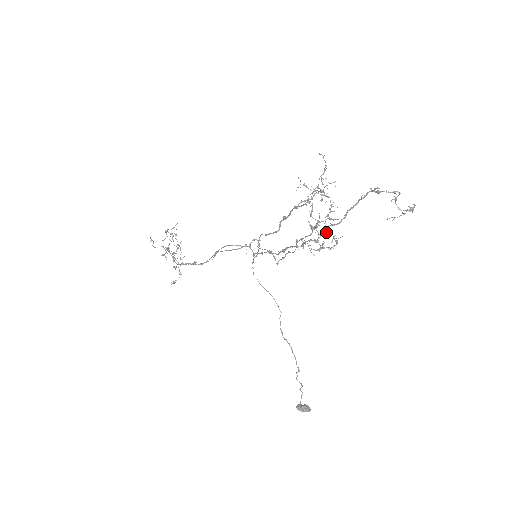
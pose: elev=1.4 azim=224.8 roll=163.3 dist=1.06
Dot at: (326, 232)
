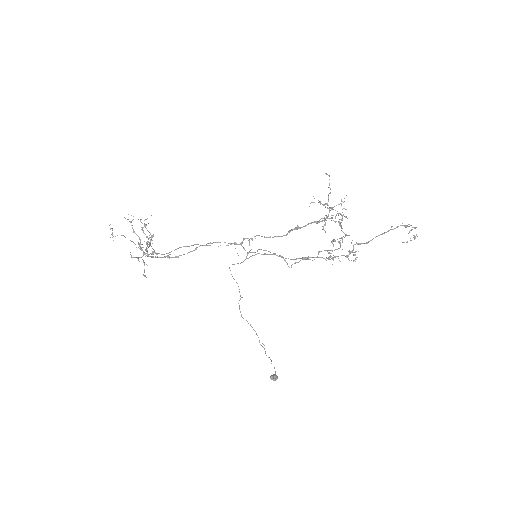
Dot at: occluded
